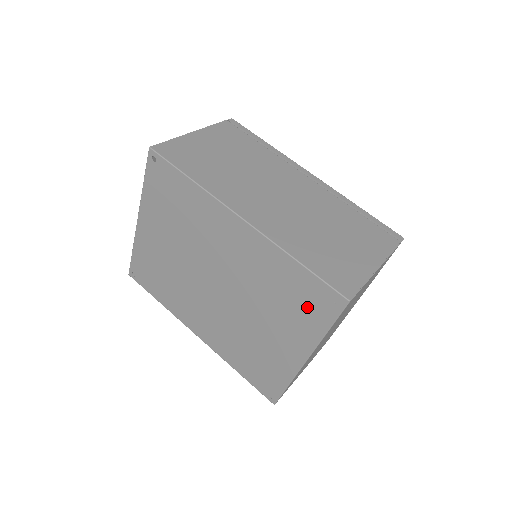
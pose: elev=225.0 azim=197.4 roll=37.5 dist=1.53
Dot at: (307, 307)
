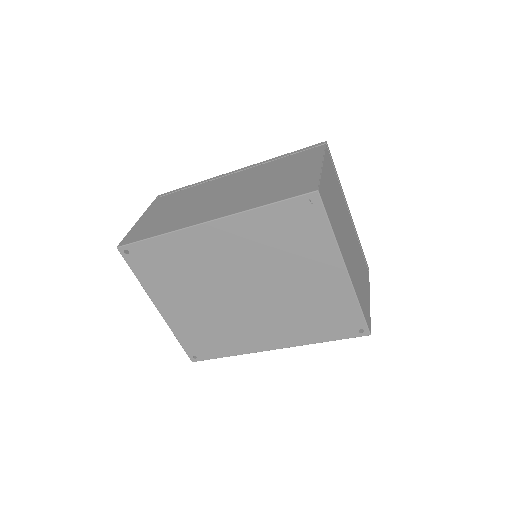
Dot at: (303, 229)
